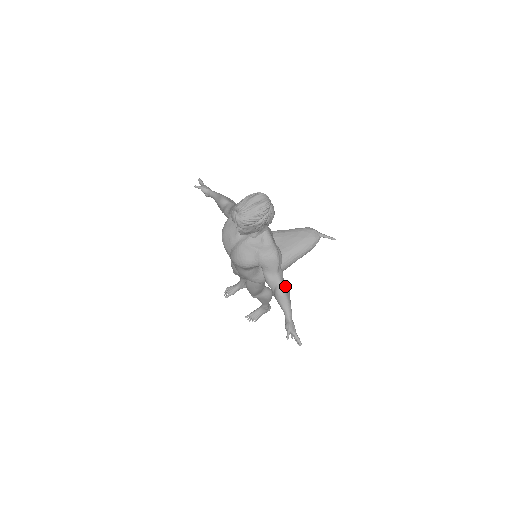
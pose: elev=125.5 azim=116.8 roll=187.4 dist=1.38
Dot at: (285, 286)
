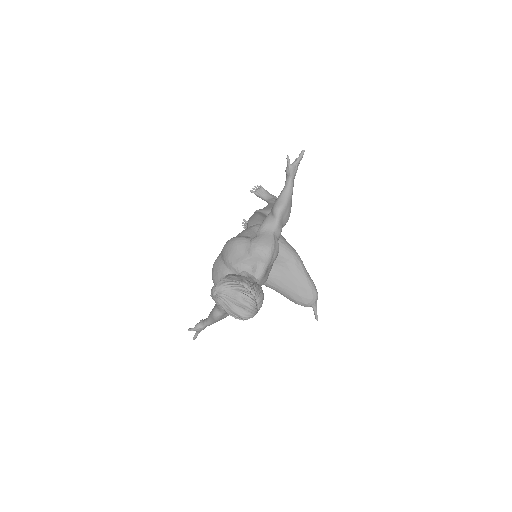
Dot at: (225, 315)
